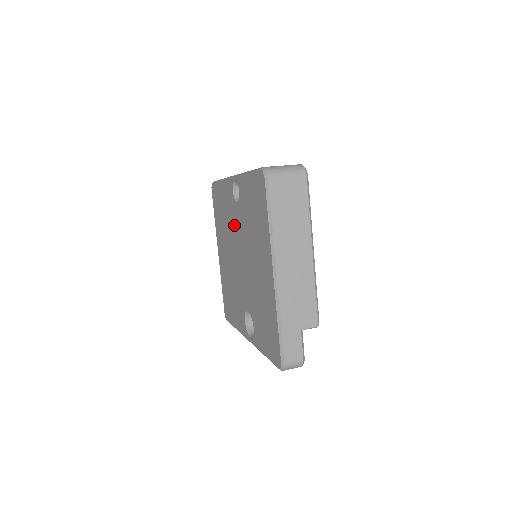
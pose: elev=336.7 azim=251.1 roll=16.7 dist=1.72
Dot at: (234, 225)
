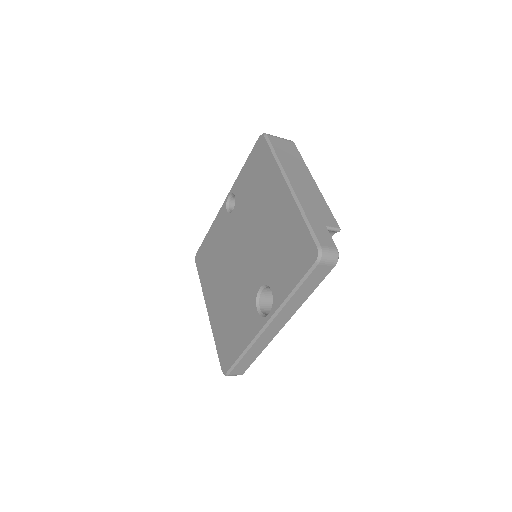
Dot at: (230, 236)
